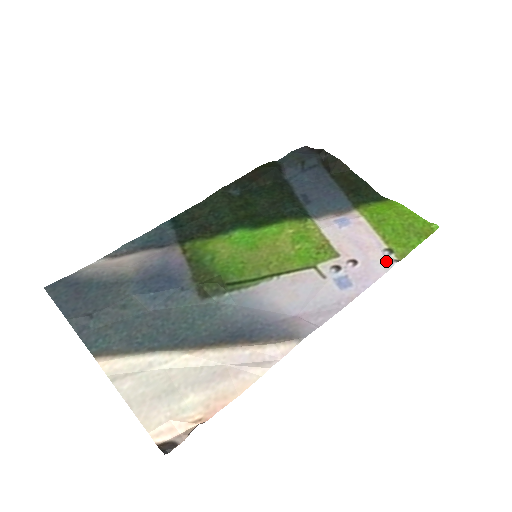
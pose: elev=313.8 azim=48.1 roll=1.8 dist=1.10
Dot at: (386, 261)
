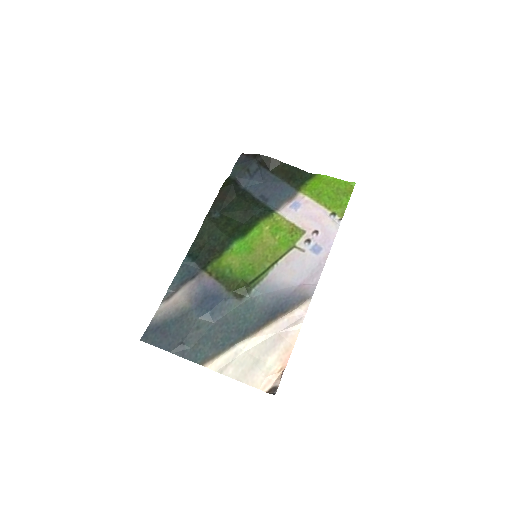
Dot at: (334, 222)
